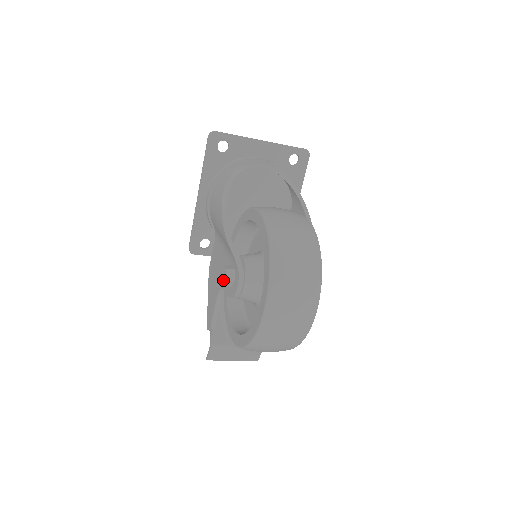
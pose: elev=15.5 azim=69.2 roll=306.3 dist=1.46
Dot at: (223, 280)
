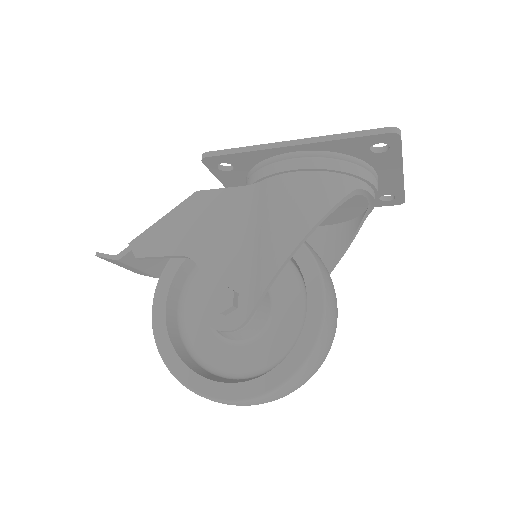
Dot at: (217, 305)
